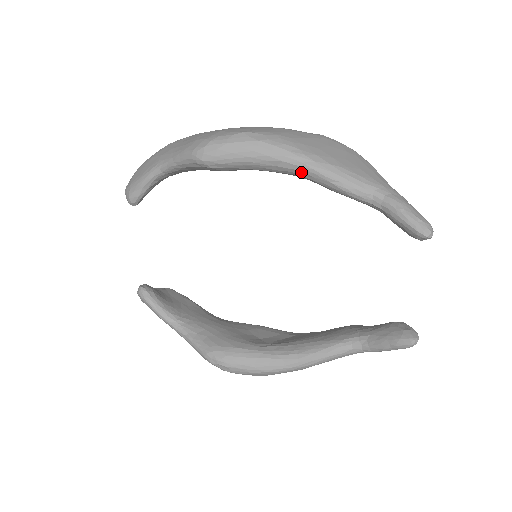
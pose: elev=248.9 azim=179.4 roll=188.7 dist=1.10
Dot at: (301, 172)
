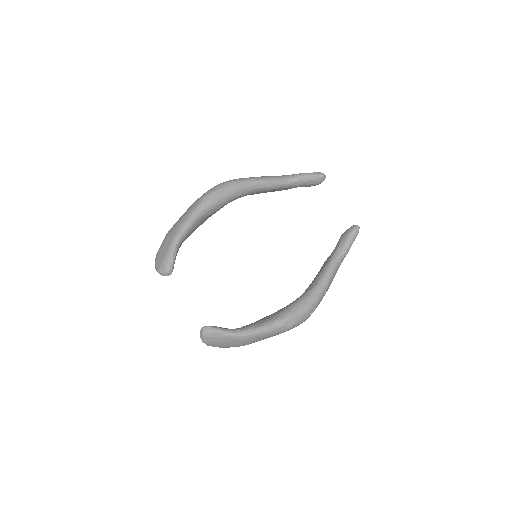
Dot at: (254, 186)
